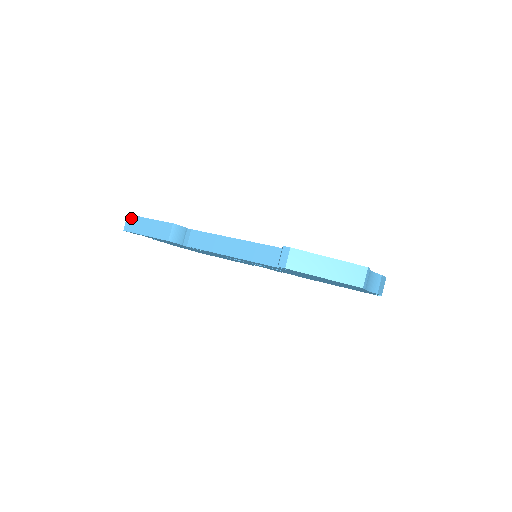
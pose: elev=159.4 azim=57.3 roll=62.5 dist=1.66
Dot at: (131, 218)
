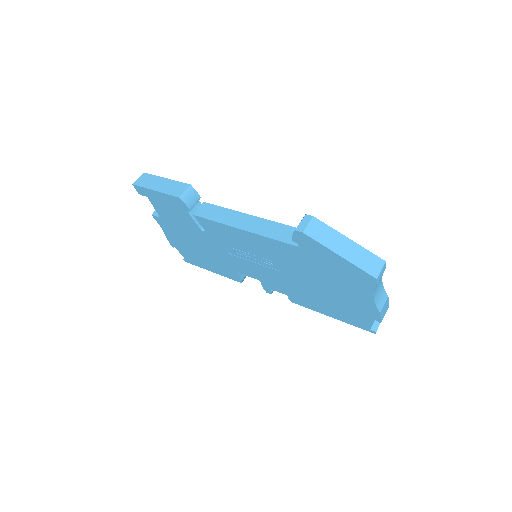
Dot at: (146, 175)
